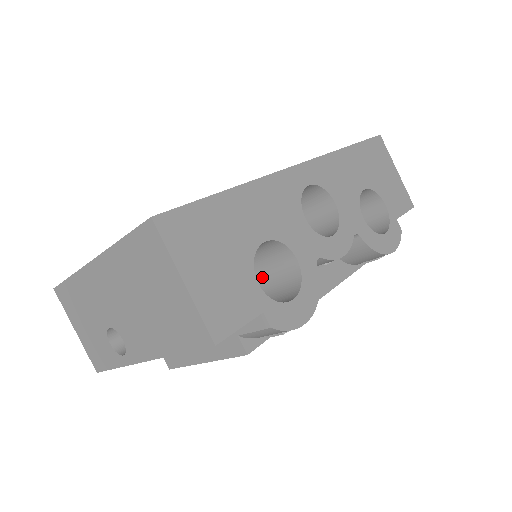
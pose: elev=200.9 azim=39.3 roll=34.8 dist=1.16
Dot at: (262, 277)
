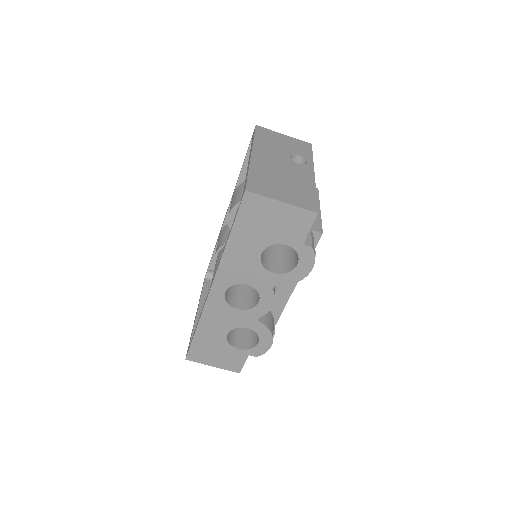
Dot at: occluded
